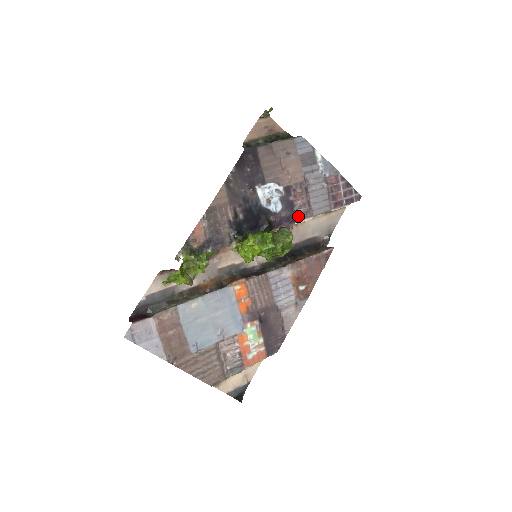
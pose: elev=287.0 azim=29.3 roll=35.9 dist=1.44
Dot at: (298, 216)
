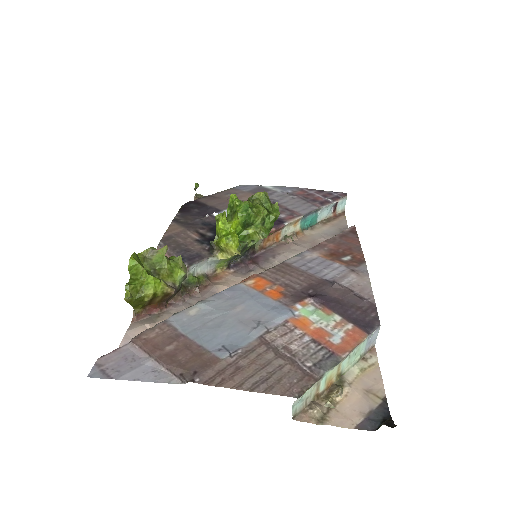
Dot at: (283, 219)
